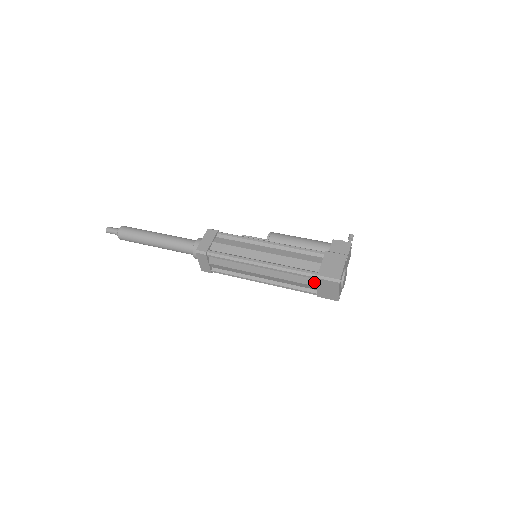
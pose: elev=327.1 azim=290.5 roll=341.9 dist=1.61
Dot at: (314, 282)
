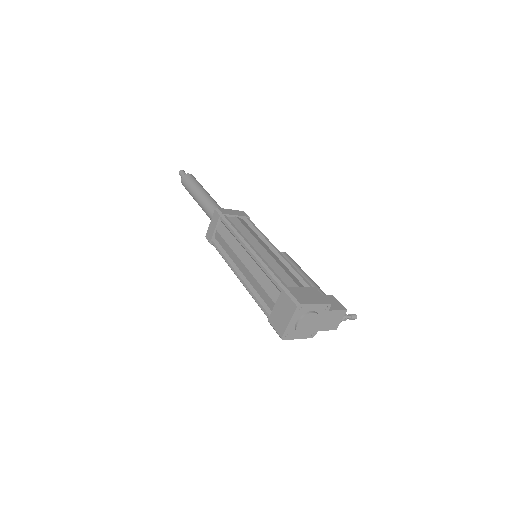
Dot at: (277, 297)
